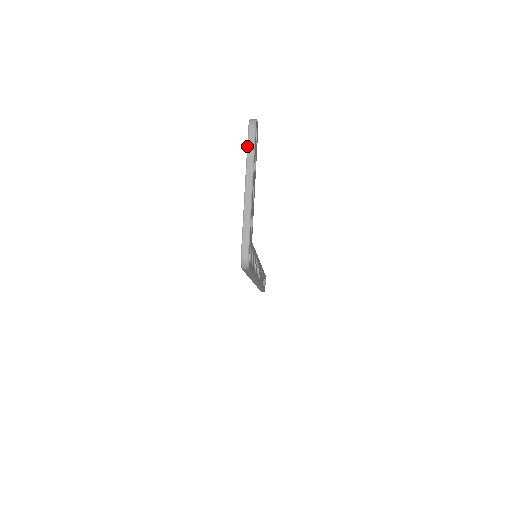
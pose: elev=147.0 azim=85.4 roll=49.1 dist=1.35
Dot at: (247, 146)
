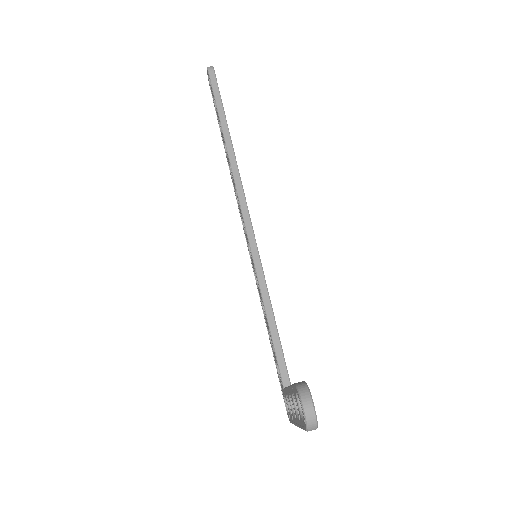
Dot at: occluded
